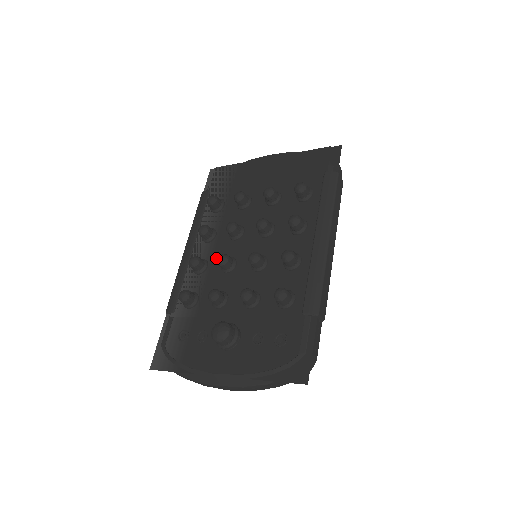
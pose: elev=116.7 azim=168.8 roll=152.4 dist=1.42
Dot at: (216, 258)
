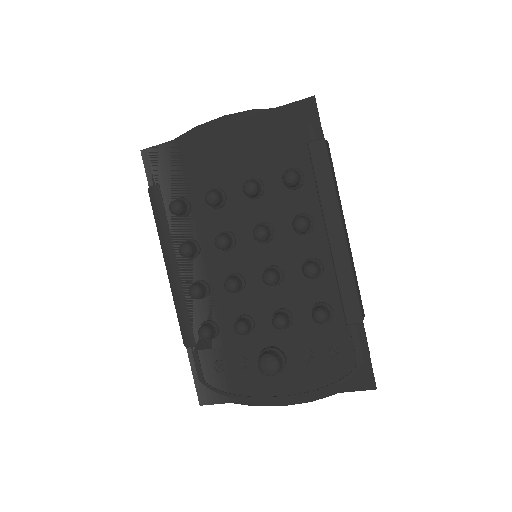
Dot at: (215, 276)
